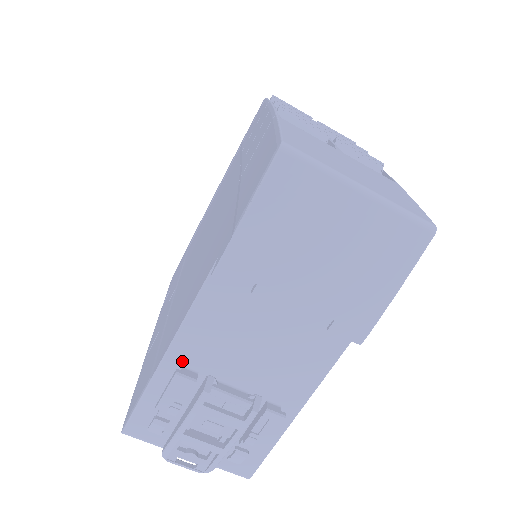
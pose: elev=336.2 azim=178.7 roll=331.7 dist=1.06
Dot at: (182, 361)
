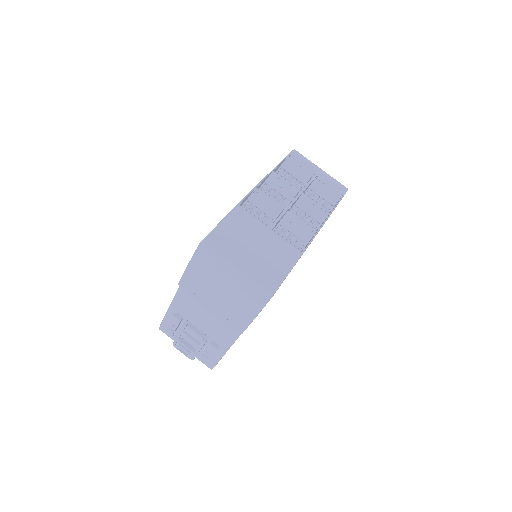
Dot at: (177, 310)
